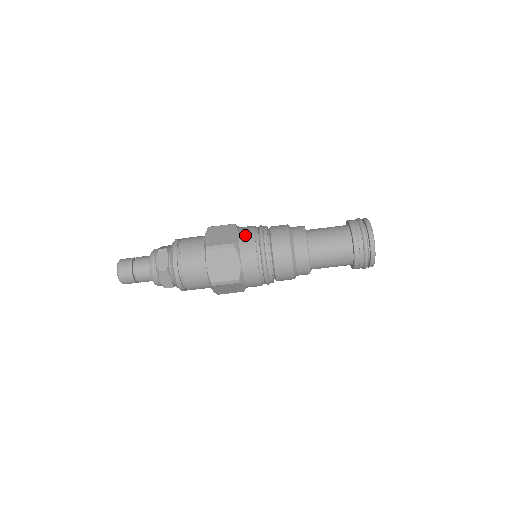
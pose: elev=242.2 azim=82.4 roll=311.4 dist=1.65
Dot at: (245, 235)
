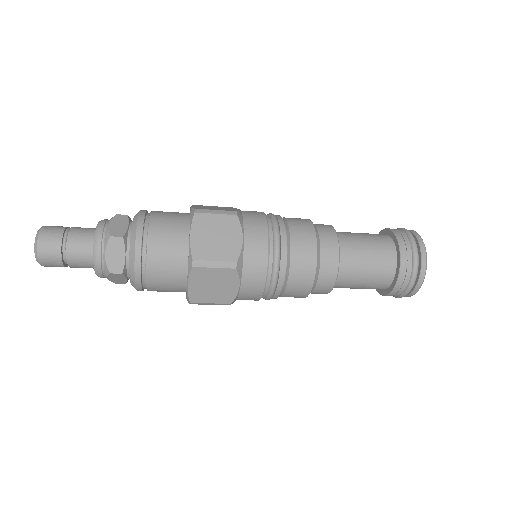
Dot at: (249, 292)
